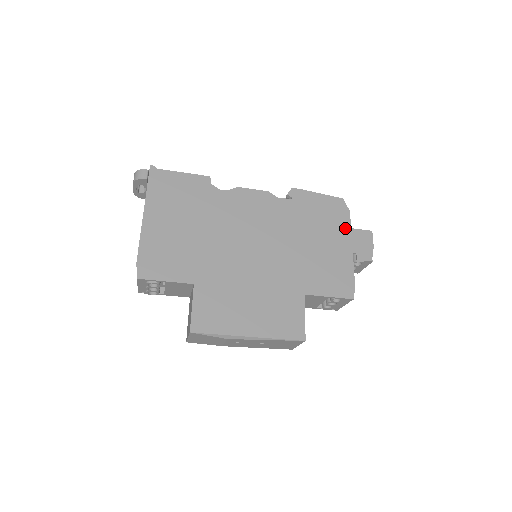
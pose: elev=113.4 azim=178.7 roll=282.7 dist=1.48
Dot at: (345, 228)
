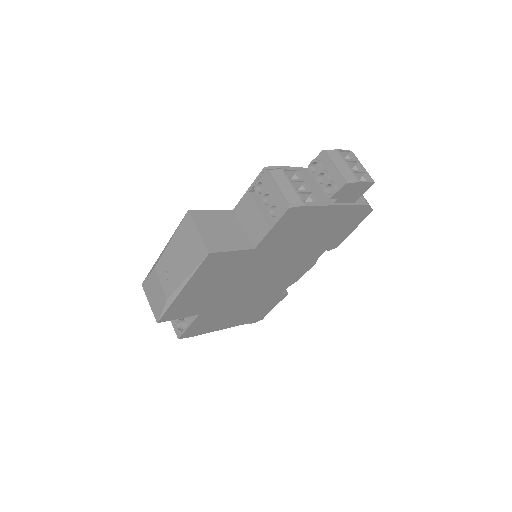
Dot at: occluded
